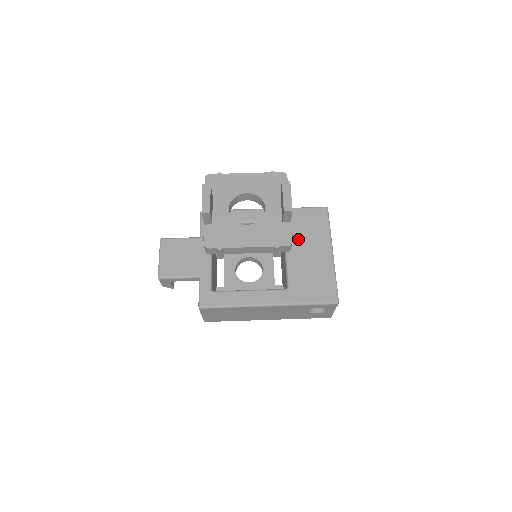
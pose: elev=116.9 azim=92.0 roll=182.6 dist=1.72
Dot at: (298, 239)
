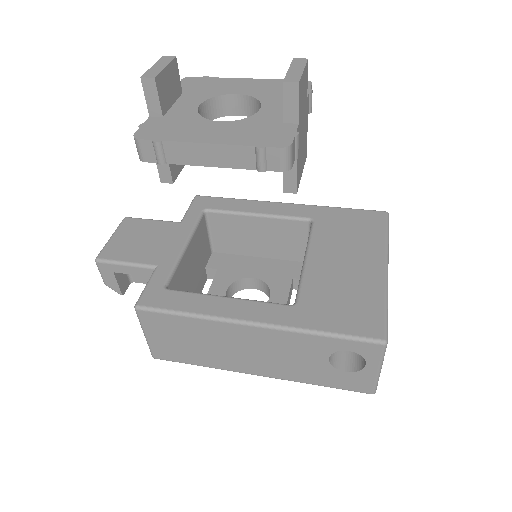
Dot at: (331, 242)
